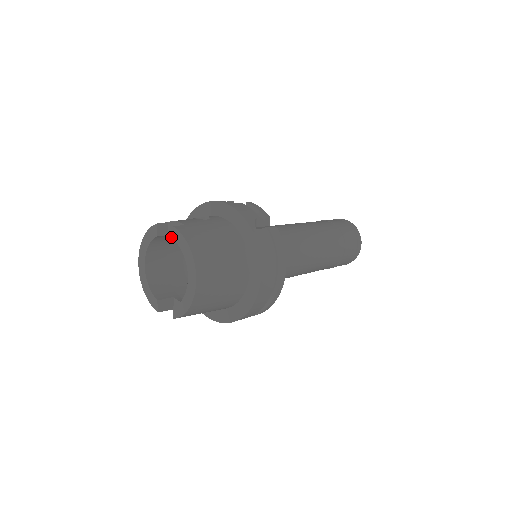
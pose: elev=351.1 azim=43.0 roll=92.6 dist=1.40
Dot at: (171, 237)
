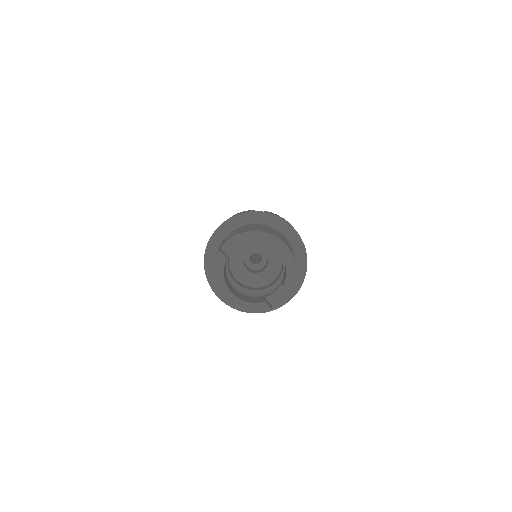
Dot at: occluded
